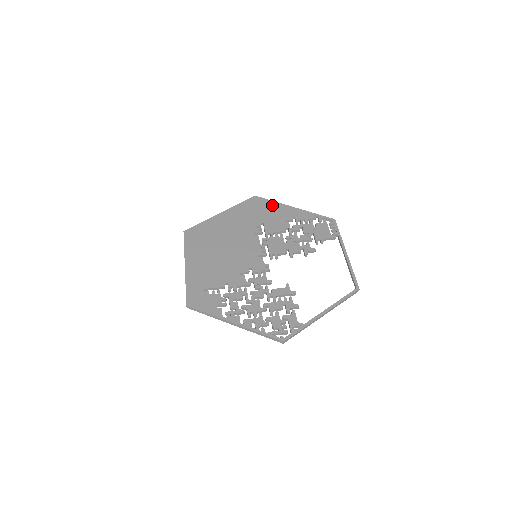
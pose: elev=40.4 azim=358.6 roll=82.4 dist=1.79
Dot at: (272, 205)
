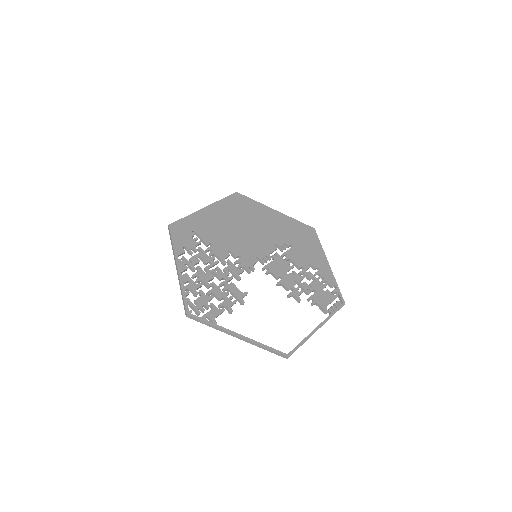
Dot at: (316, 246)
